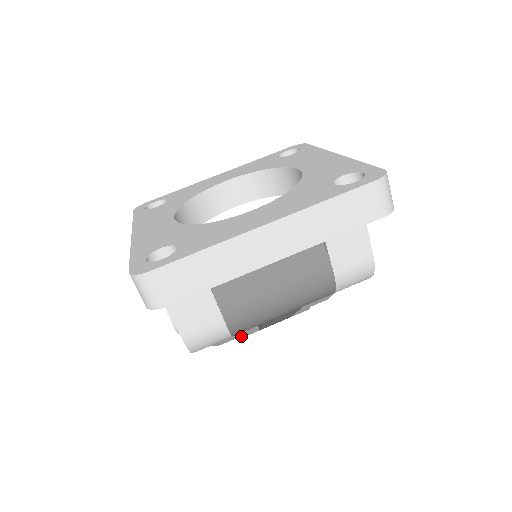
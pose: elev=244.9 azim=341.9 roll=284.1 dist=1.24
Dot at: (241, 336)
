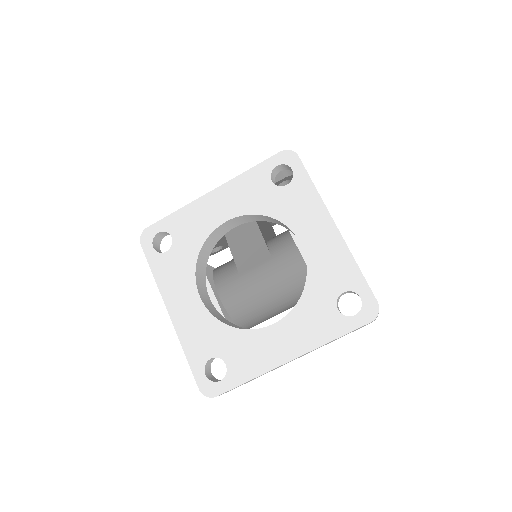
Dot at: occluded
